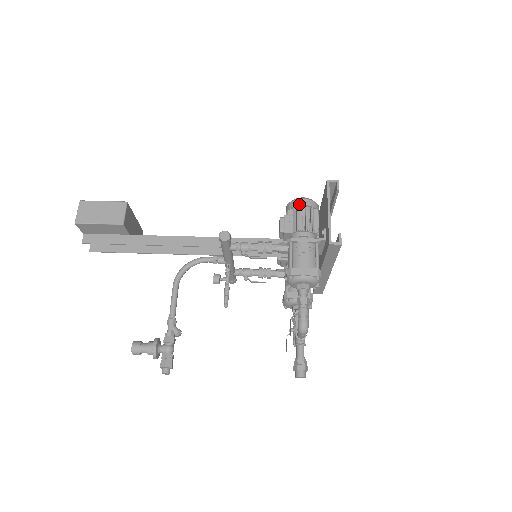
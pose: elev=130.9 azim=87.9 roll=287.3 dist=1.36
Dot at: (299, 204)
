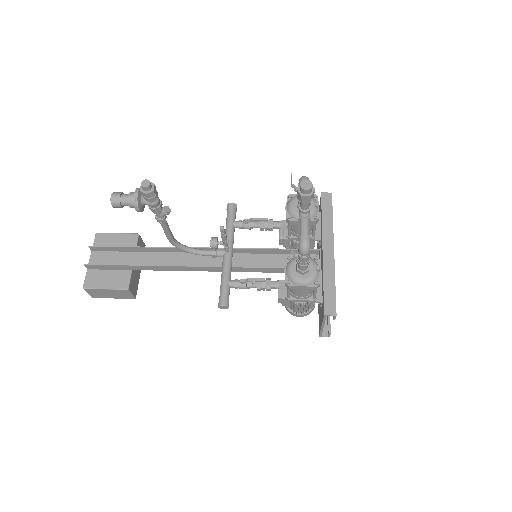
Dot at: occluded
